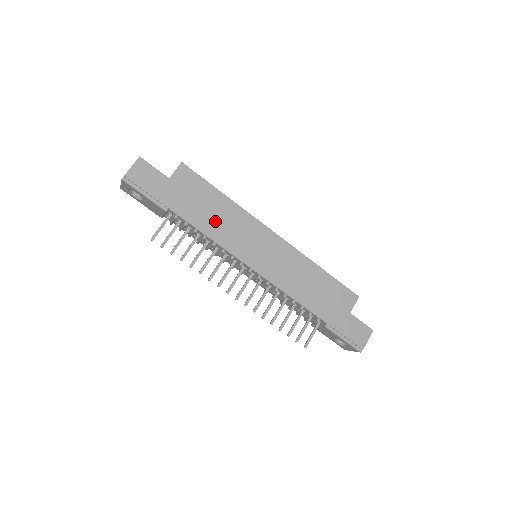
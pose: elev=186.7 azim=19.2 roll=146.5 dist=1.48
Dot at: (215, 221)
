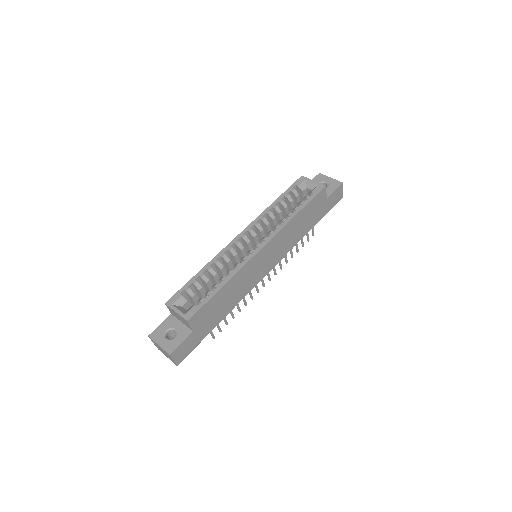
Dot at: (233, 297)
